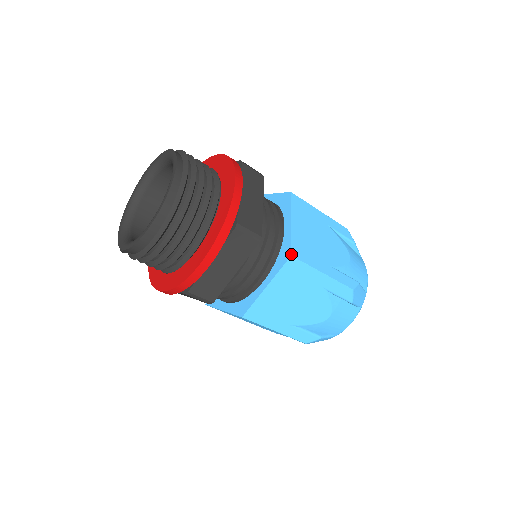
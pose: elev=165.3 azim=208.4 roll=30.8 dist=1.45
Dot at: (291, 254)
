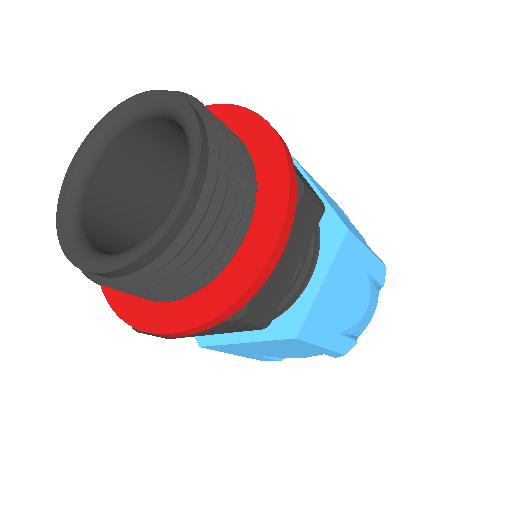
Dot at: (297, 336)
